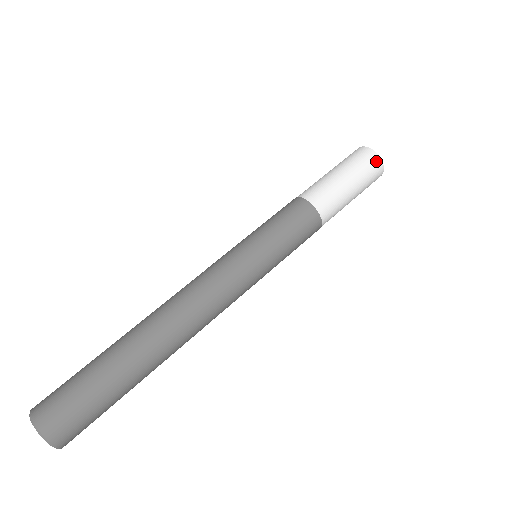
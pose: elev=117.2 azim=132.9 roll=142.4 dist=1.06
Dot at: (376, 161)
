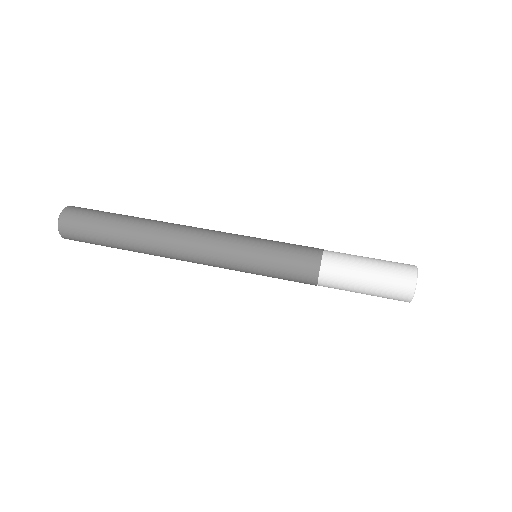
Dot at: (410, 281)
